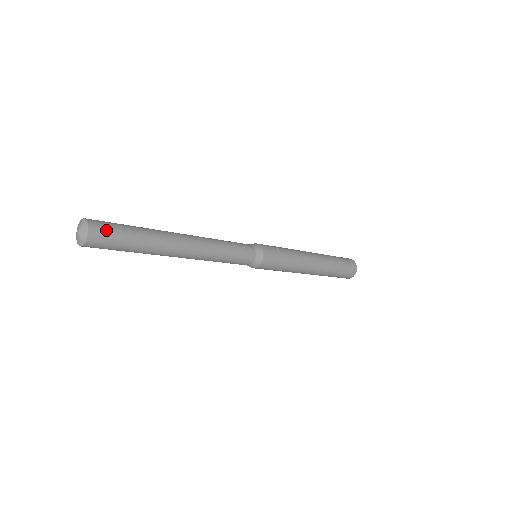
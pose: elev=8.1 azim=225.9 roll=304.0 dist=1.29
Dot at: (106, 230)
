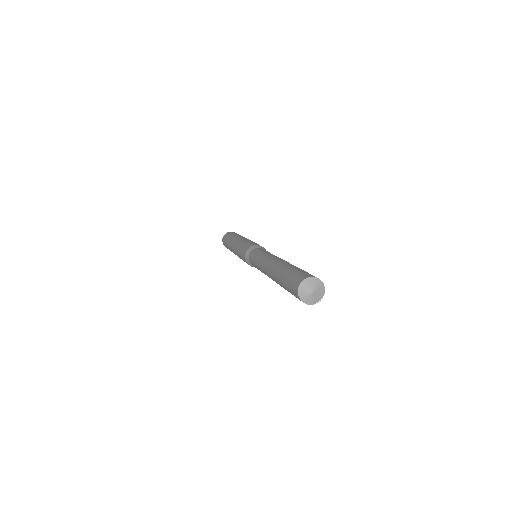
Dot at: occluded
